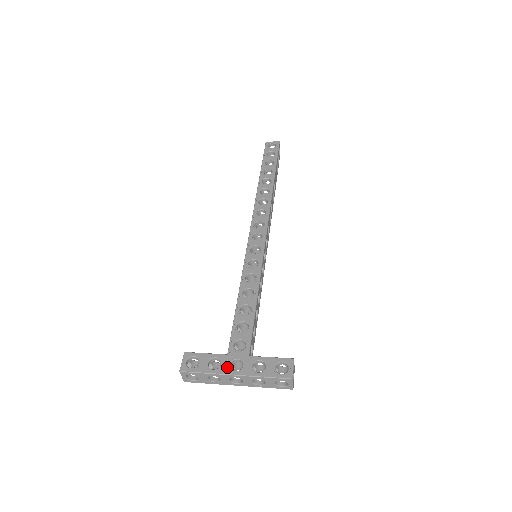
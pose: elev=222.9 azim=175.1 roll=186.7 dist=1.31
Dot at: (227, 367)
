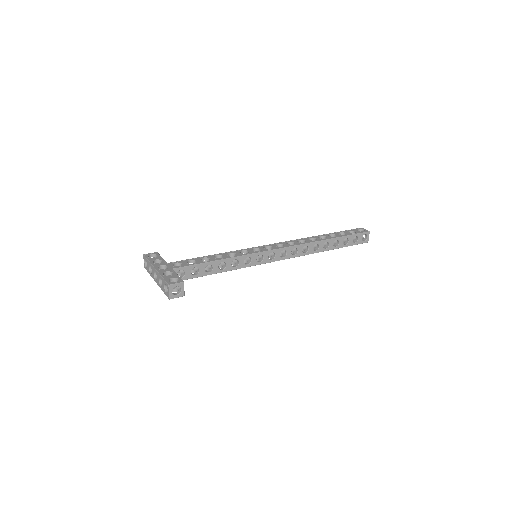
Dot at: (158, 265)
